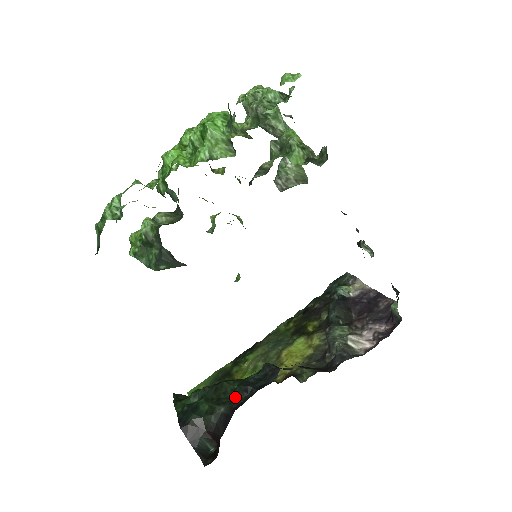
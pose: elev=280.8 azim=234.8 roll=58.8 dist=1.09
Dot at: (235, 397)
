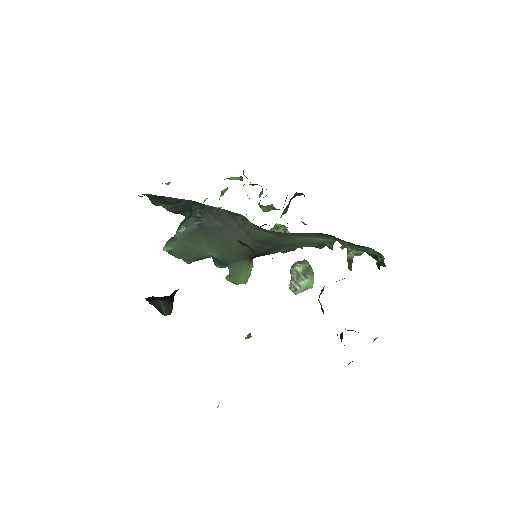
Dot at: occluded
